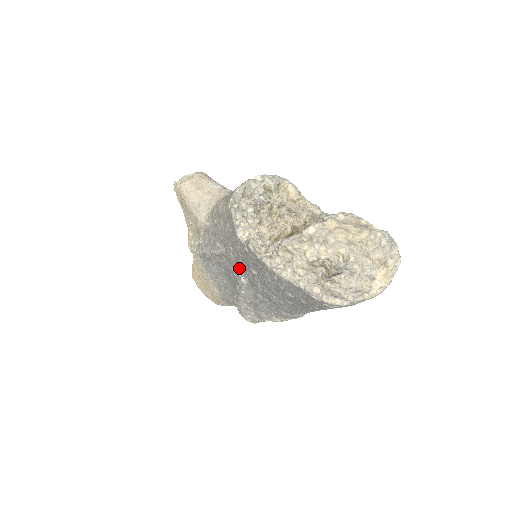
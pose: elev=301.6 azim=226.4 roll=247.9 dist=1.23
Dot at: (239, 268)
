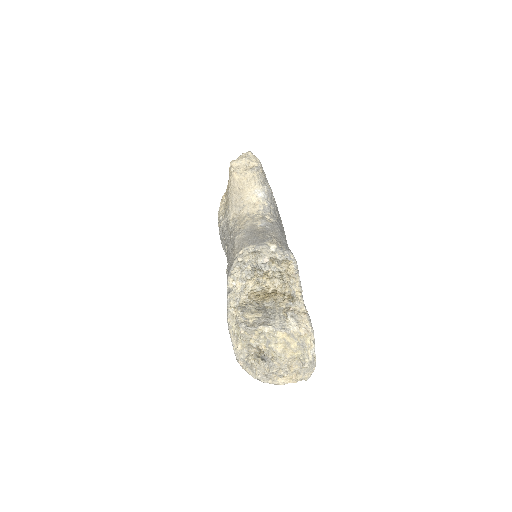
Dot at: occluded
